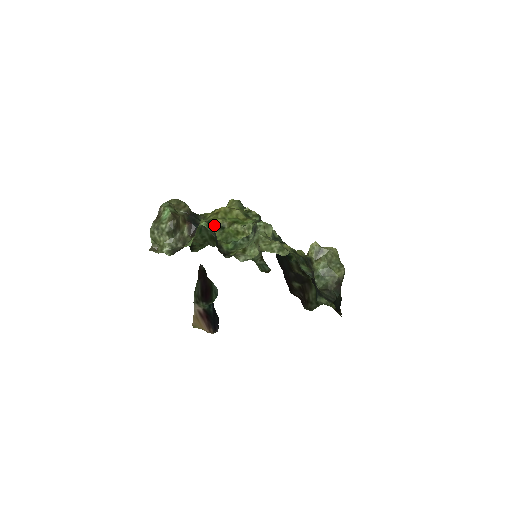
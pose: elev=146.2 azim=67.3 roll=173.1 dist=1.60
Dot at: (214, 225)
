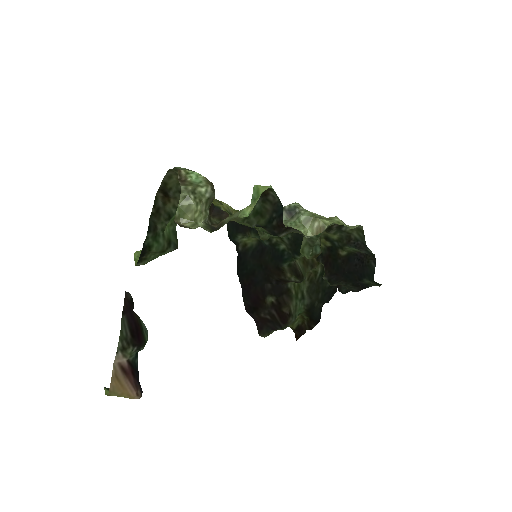
Dot at: (224, 210)
